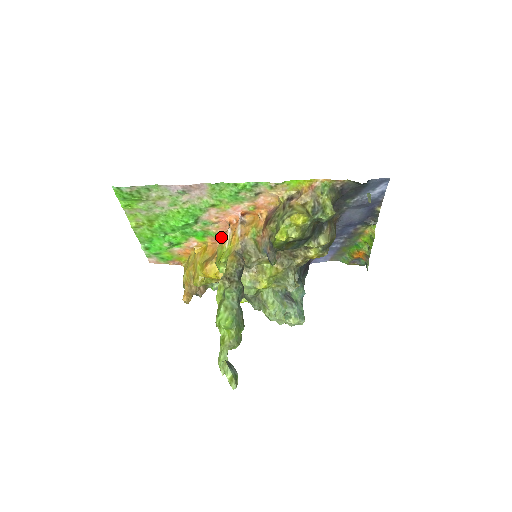
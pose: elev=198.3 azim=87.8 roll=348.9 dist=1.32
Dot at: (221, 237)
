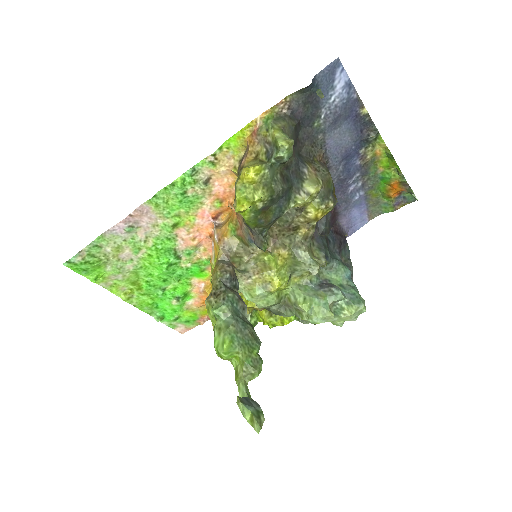
Dot at: occluded
